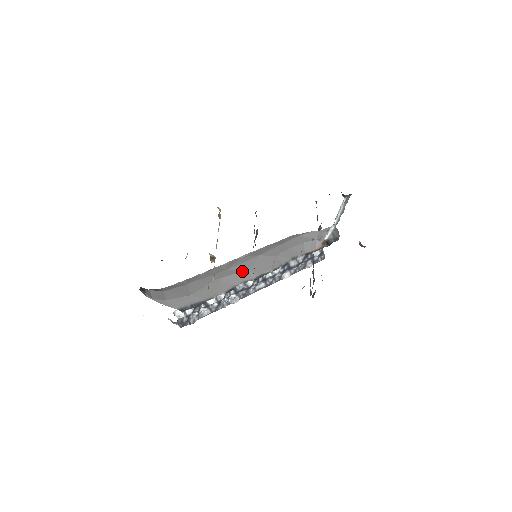
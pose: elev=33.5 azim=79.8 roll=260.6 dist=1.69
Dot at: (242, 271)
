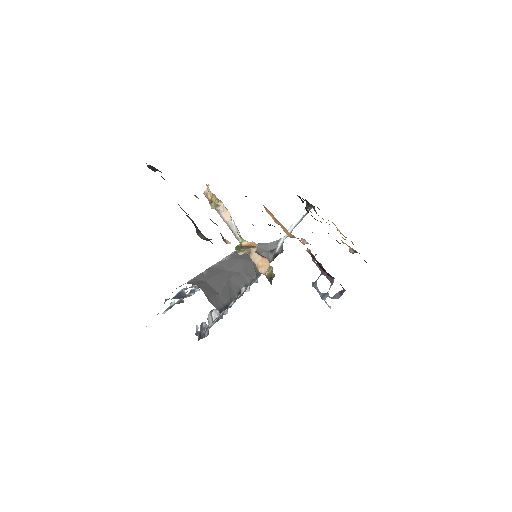
Dot at: (240, 273)
